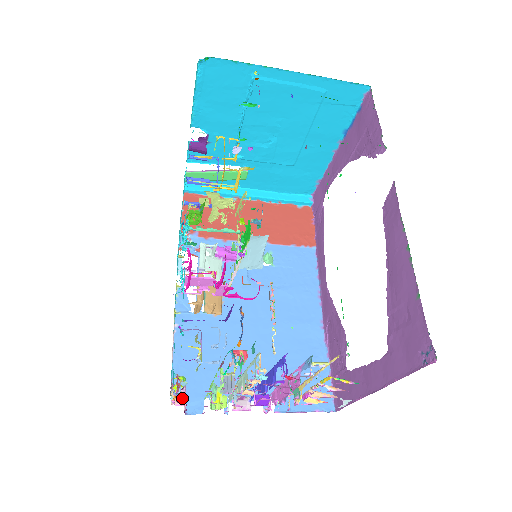
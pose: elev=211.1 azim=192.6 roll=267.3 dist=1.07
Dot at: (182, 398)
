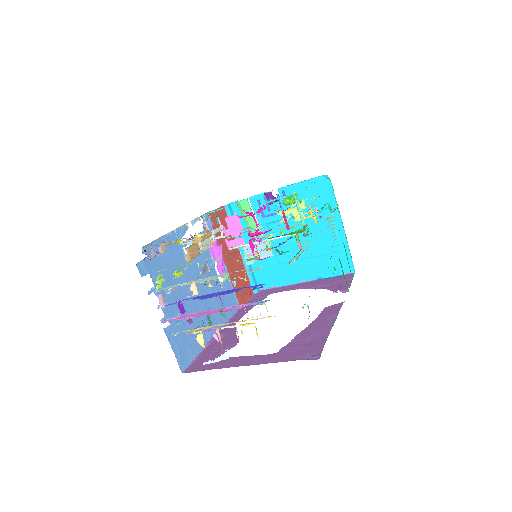
Dot at: (164, 251)
